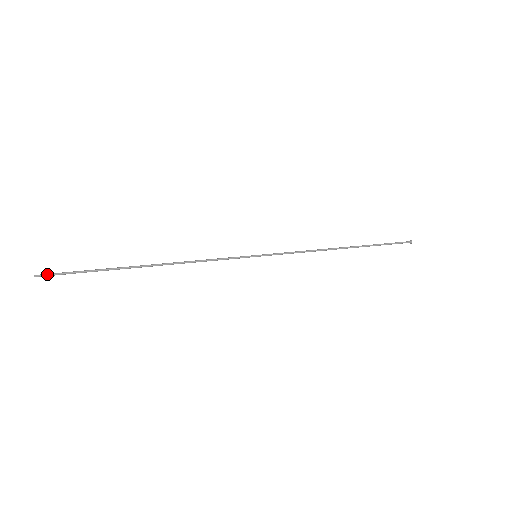
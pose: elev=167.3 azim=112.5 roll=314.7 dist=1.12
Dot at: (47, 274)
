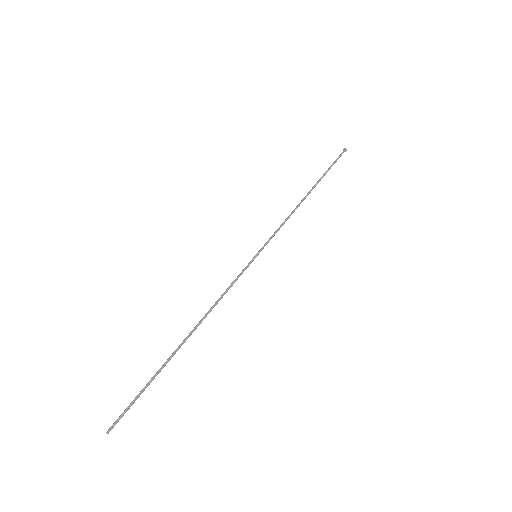
Dot at: occluded
